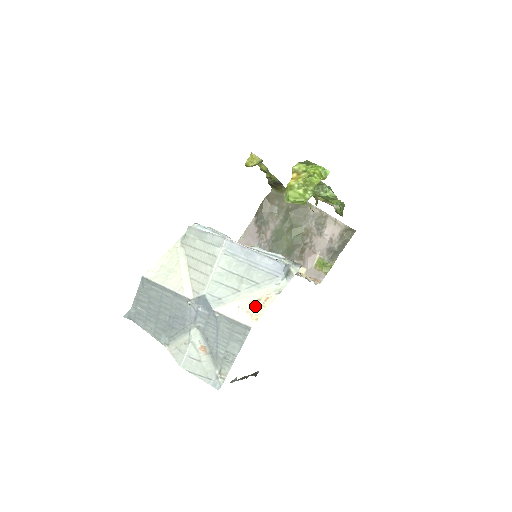
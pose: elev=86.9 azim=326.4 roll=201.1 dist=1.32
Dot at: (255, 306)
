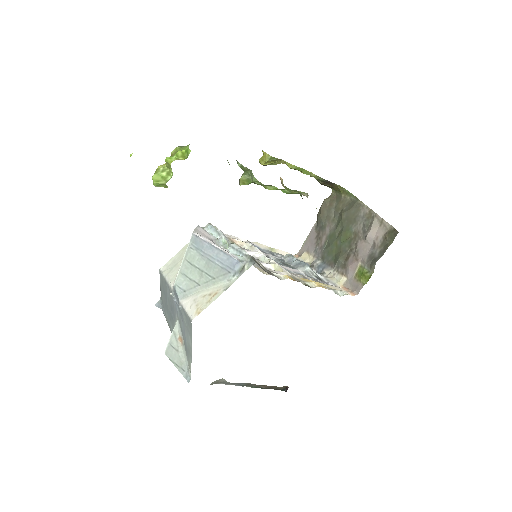
Dot at: (204, 300)
